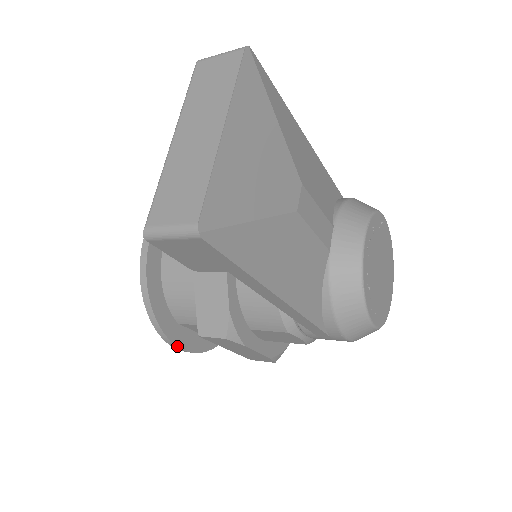
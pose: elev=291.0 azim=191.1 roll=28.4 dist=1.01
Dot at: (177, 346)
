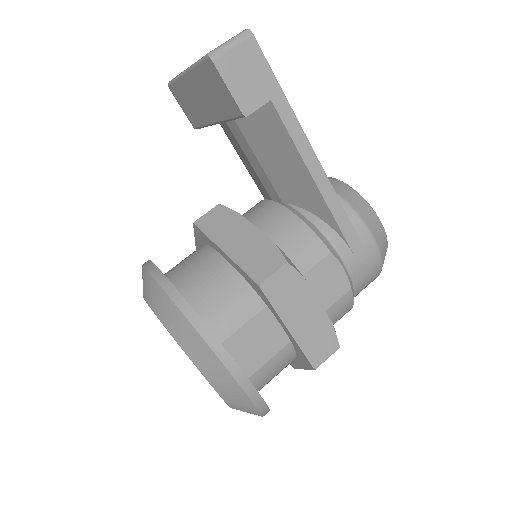
Dot at: (234, 361)
